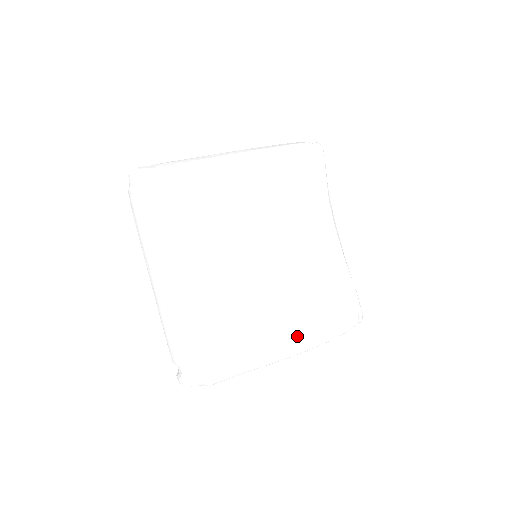
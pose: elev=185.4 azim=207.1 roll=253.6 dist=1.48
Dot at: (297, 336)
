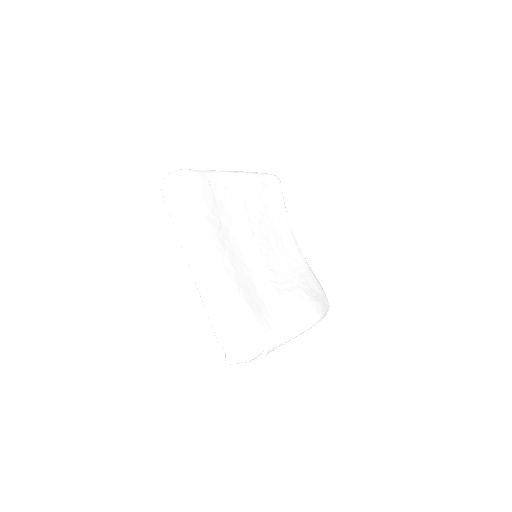
Dot at: (306, 313)
